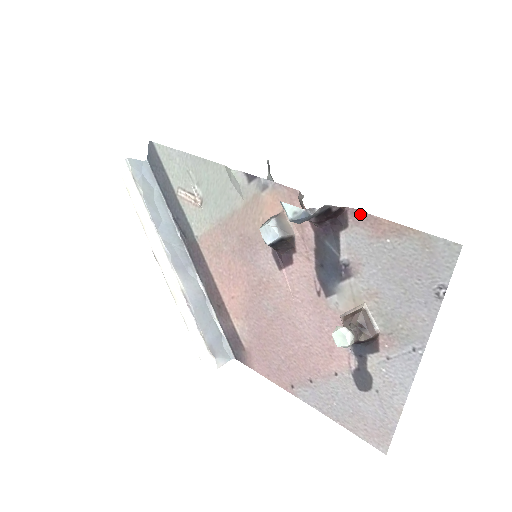
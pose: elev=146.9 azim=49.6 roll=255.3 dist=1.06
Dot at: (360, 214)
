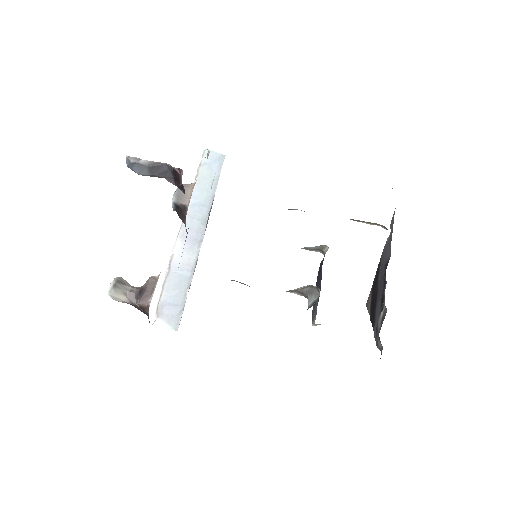
Dot at: occluded
